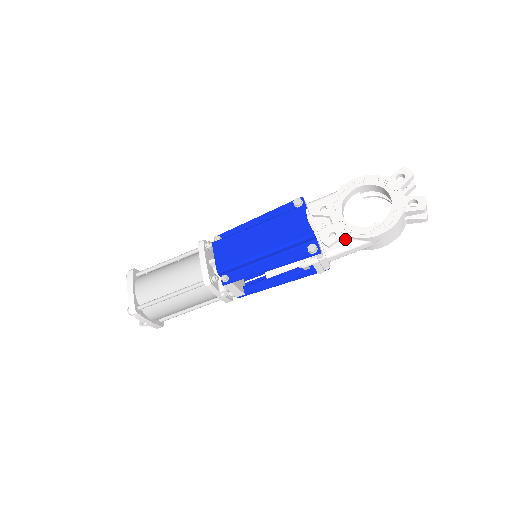
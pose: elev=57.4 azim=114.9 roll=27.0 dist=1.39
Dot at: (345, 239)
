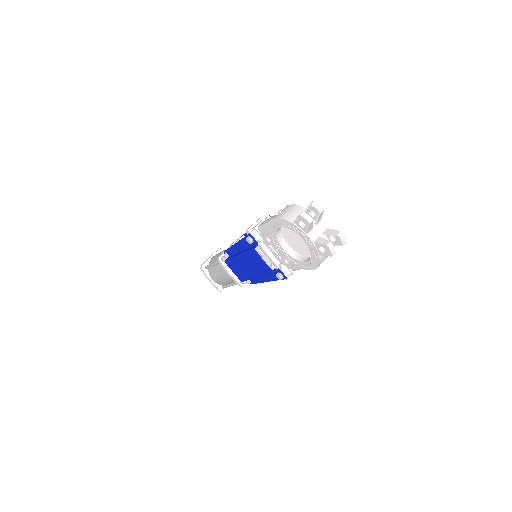
Dot at: occluded
